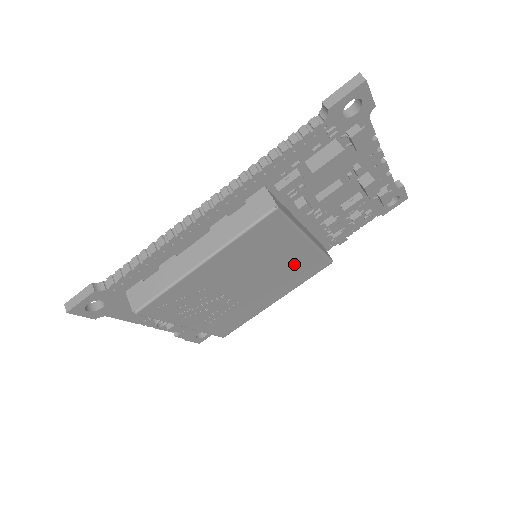
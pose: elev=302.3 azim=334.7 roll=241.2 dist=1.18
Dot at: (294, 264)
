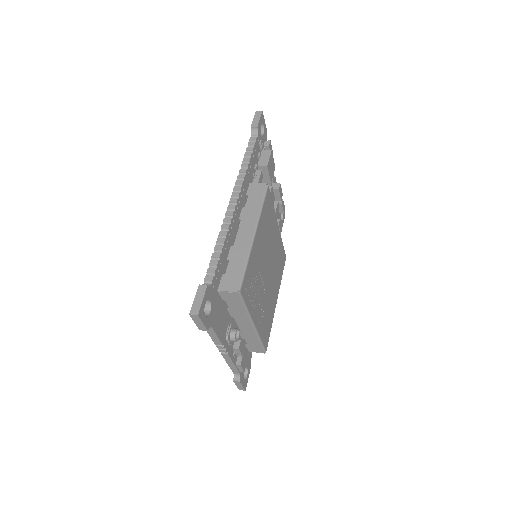
Dot at: (277, 252)
